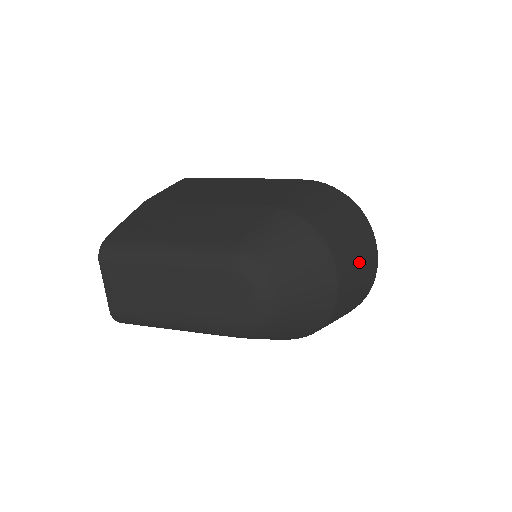
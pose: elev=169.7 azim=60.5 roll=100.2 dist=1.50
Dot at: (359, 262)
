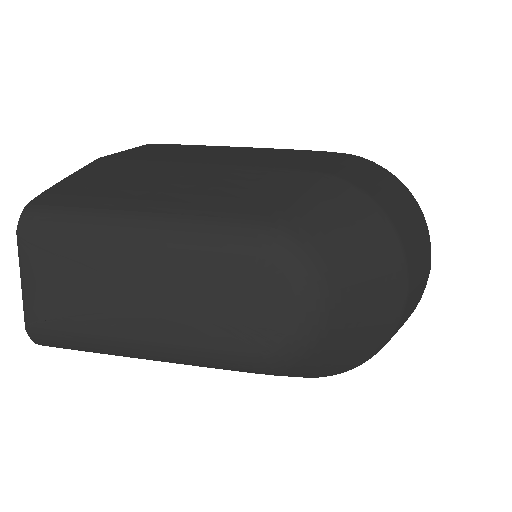
Dot at: (421, 266)
